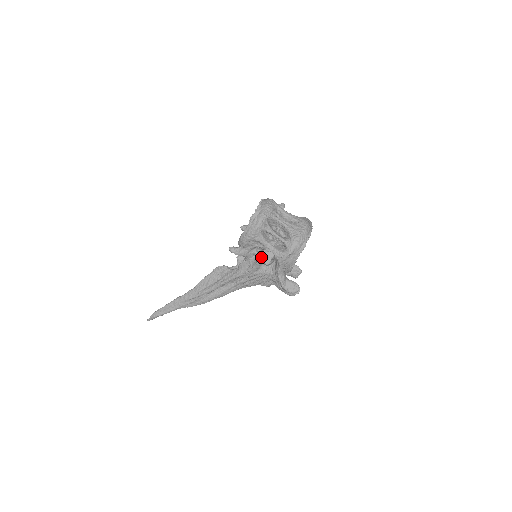
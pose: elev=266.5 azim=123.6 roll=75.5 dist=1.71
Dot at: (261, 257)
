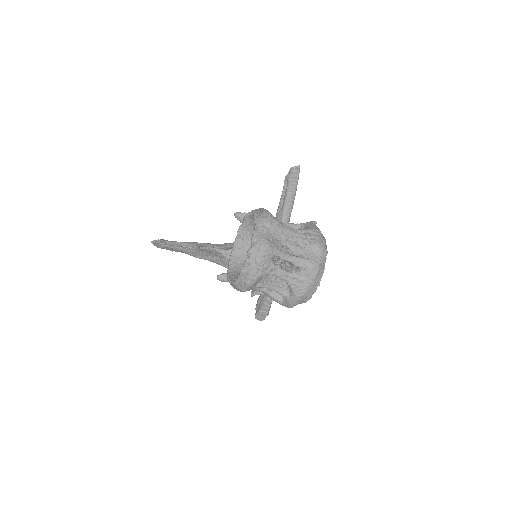
Dot at: occluded
